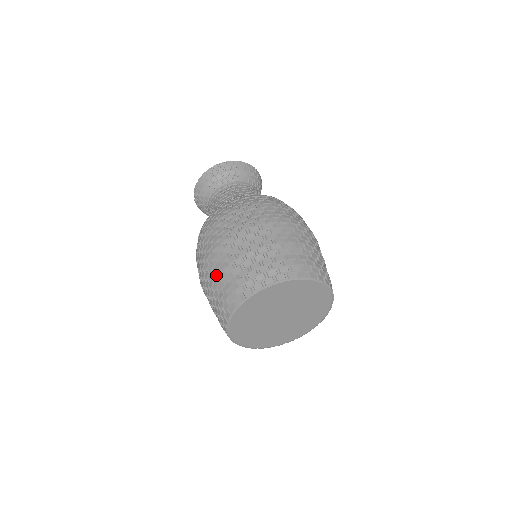
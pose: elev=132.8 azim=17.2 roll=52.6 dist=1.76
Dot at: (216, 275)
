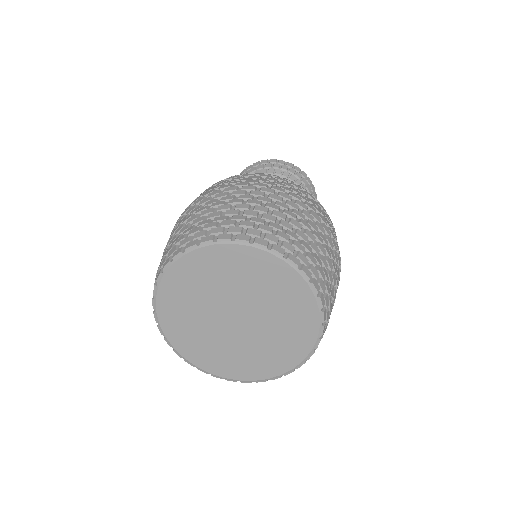
Dot at: occluded
